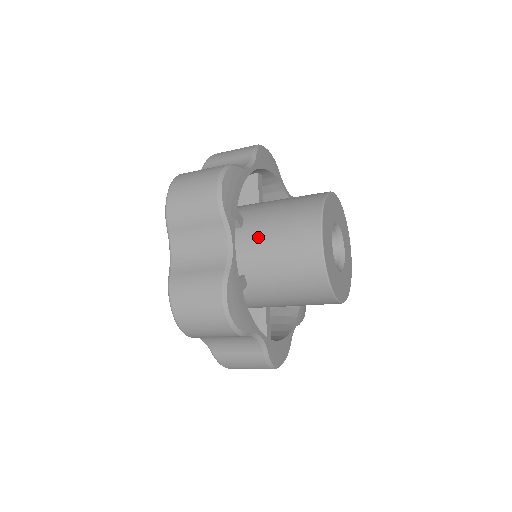
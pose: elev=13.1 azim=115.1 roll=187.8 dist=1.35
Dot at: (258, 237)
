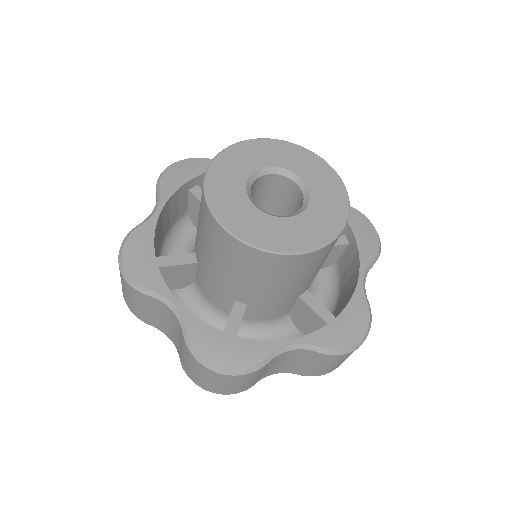
Dot at: occluded
